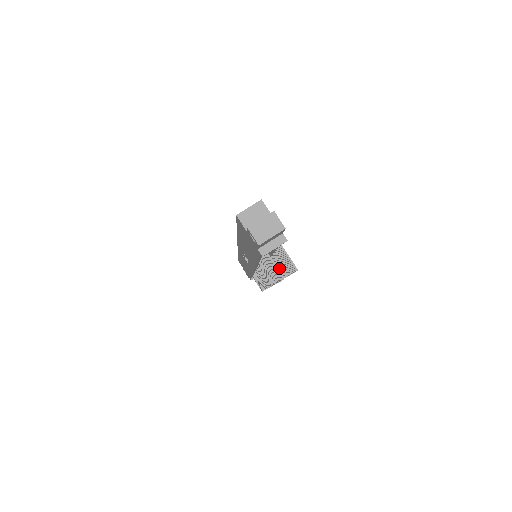
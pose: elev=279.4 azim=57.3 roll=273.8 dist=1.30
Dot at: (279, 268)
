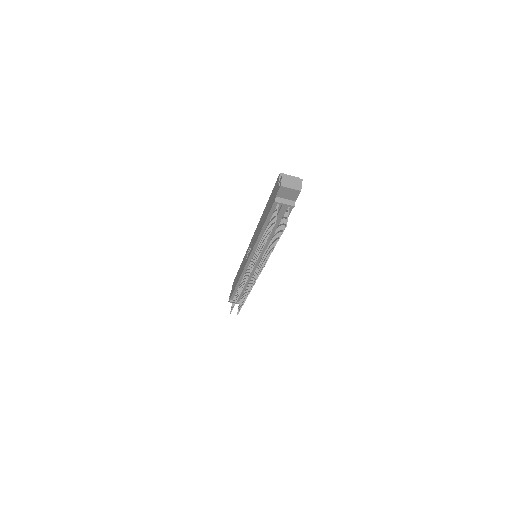
Dot at: (269, 251)
